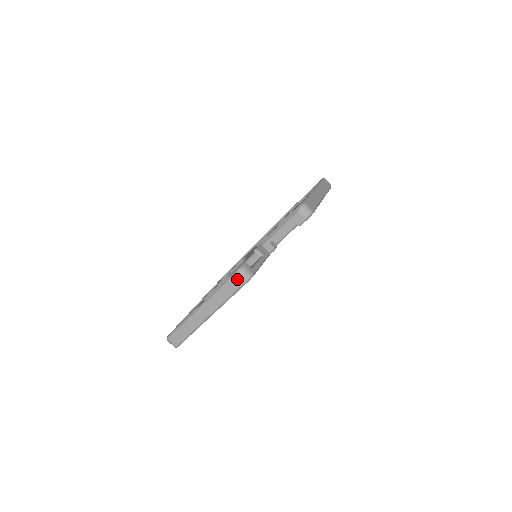
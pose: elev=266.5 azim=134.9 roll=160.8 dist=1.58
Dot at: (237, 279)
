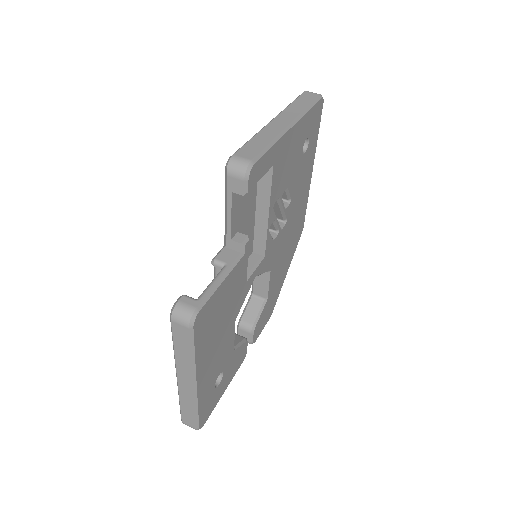
Dot at: (178, 327)
